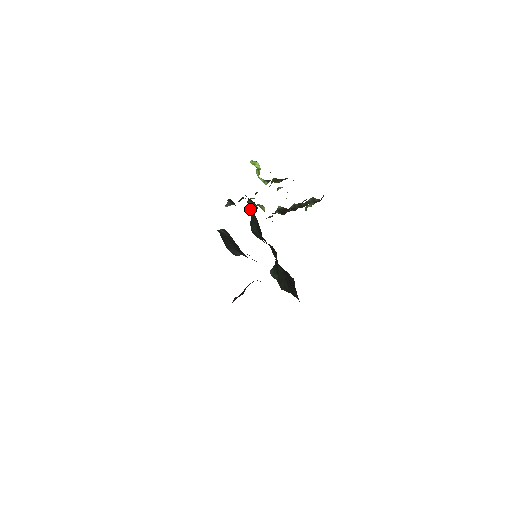
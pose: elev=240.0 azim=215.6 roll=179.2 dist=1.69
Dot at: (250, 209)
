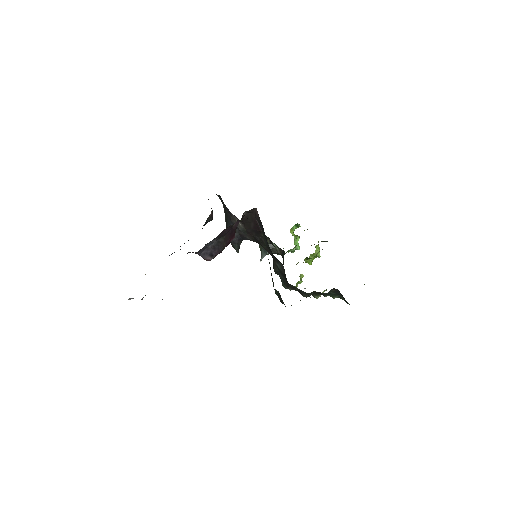
Dot at: occluded
